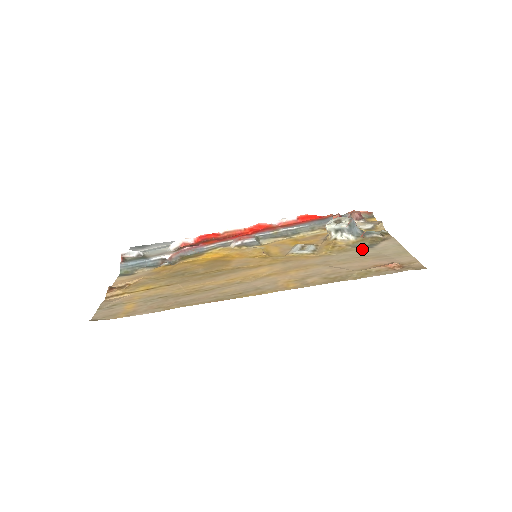
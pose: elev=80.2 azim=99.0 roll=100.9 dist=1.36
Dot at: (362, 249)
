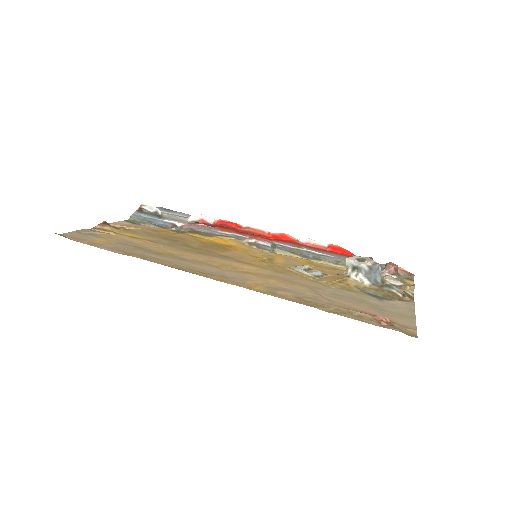
Dot at: (368, 296)
